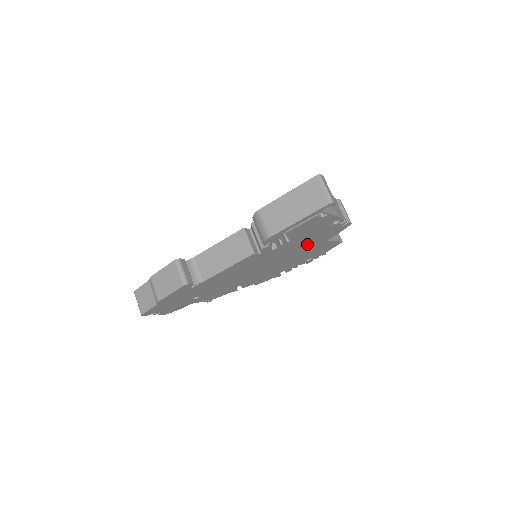
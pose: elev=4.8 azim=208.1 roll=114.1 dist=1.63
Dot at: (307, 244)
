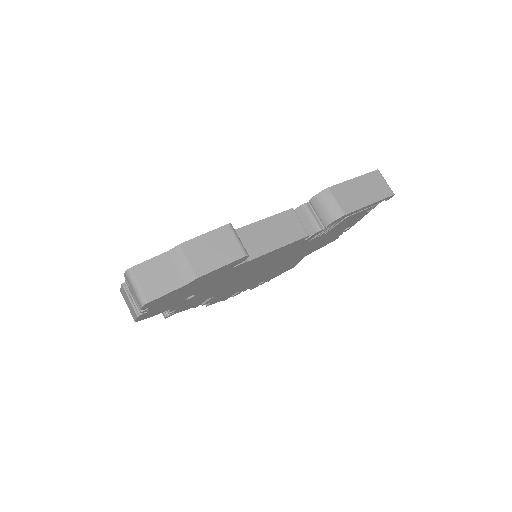
Dot at: (306, 251)
